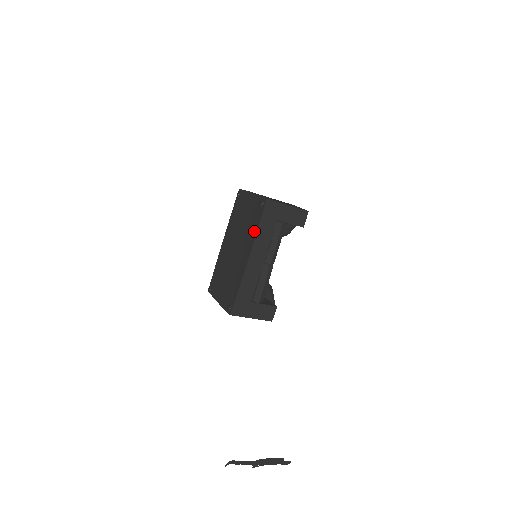
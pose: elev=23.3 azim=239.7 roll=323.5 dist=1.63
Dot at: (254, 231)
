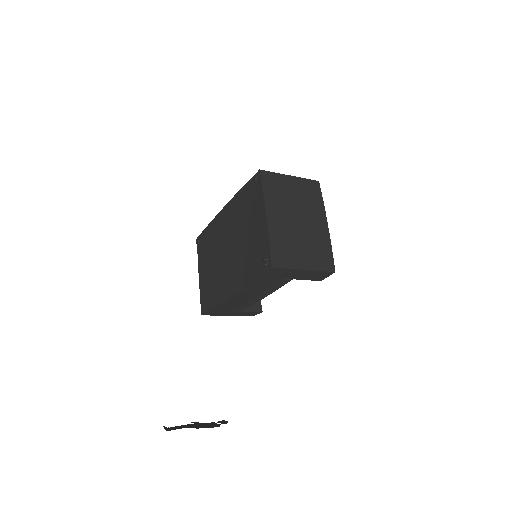
Dot at: (246, 278)
